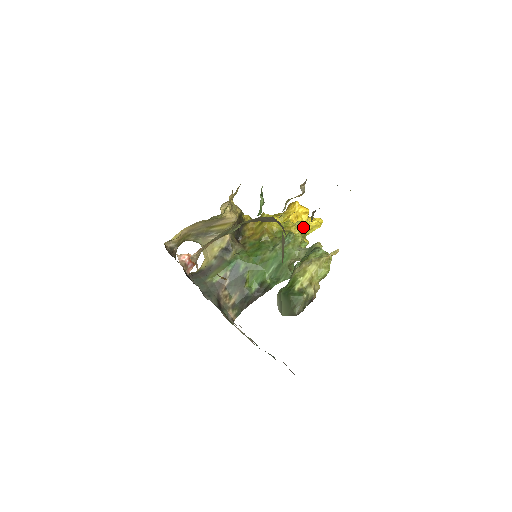
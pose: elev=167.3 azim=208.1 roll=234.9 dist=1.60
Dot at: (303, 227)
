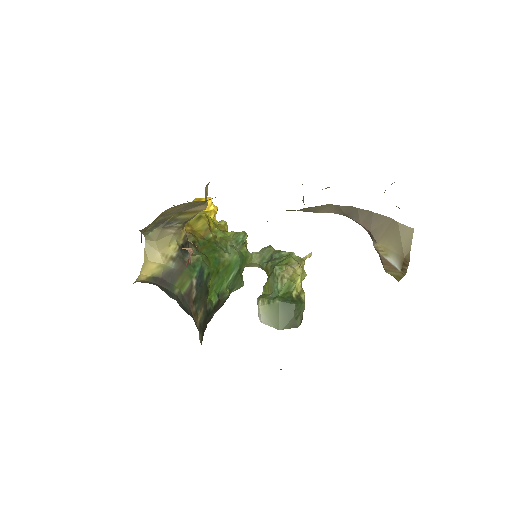
Dot at: occluded
